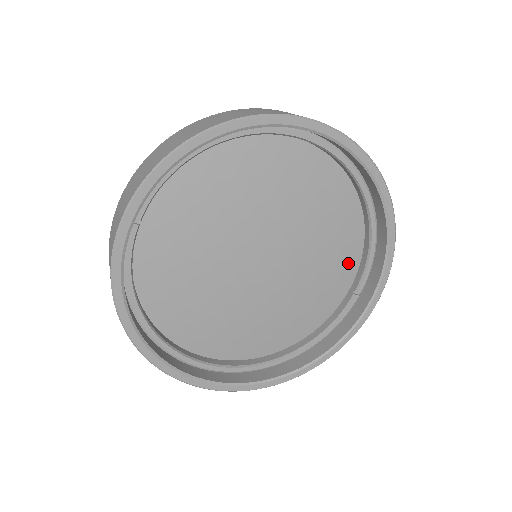
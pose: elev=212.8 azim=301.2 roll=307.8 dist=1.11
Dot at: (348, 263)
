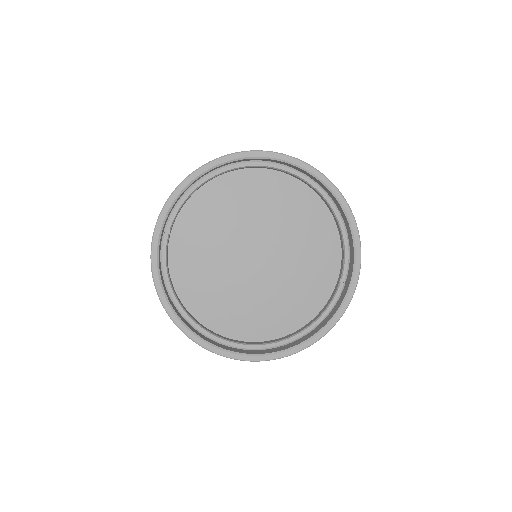
Dot at: (331, 258)
